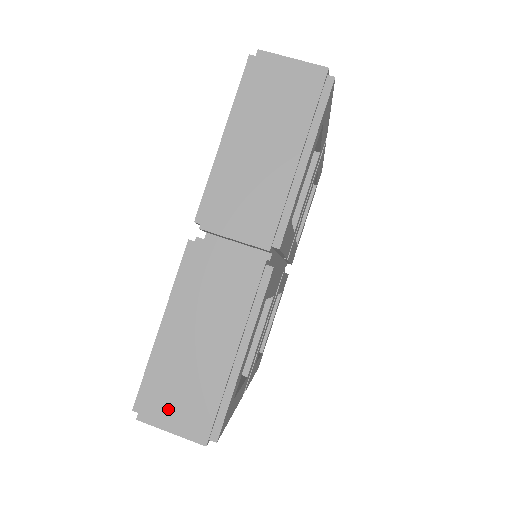
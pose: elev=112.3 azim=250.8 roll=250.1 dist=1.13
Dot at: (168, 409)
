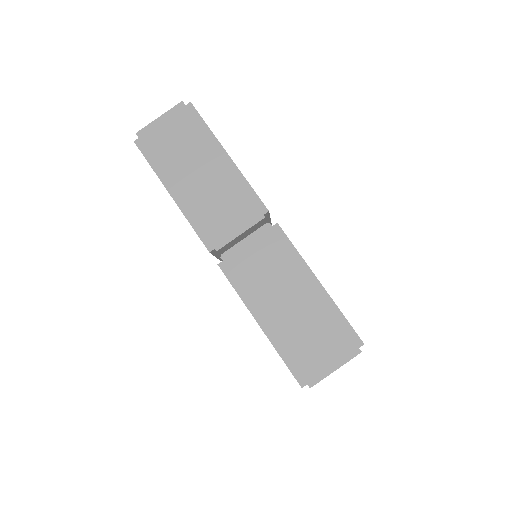
Dot at: (319, 360)
